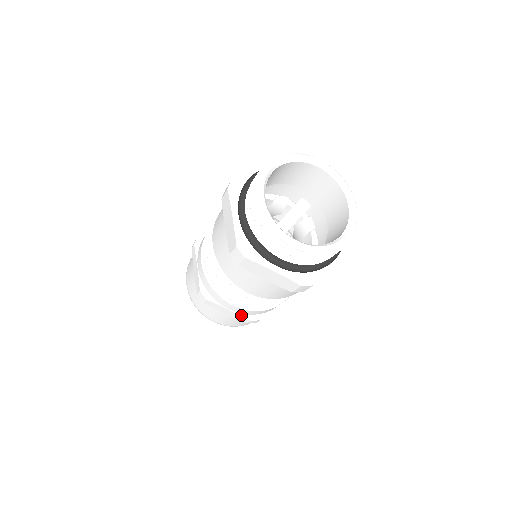
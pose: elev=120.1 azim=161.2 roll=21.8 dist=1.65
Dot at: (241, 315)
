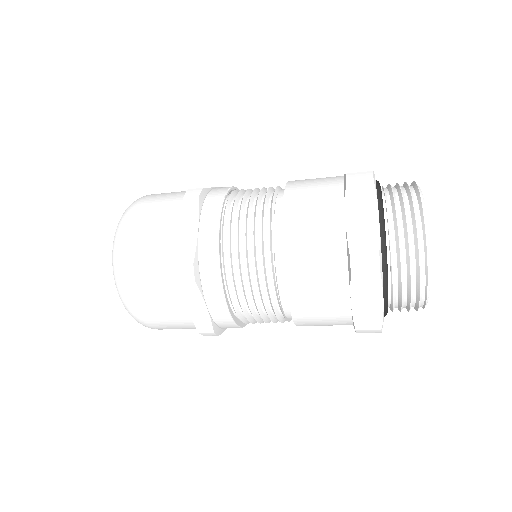
Dot at: (212, 321)
